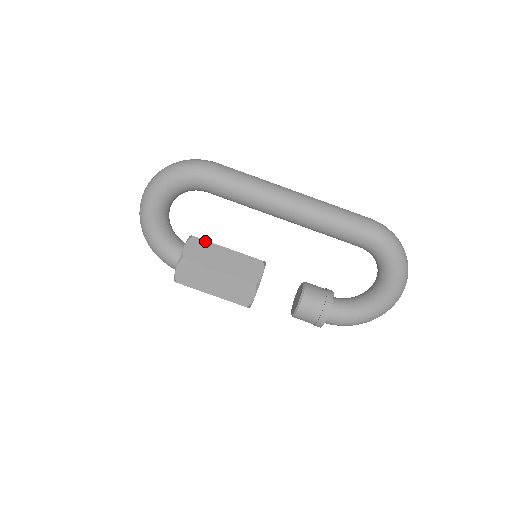
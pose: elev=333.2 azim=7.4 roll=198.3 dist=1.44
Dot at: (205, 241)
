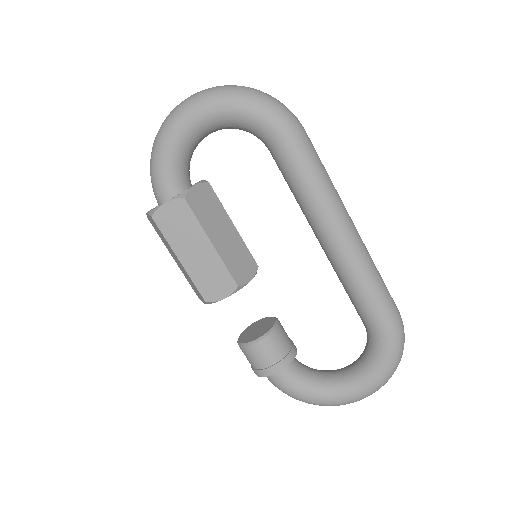
Dot at: (217, 198)
